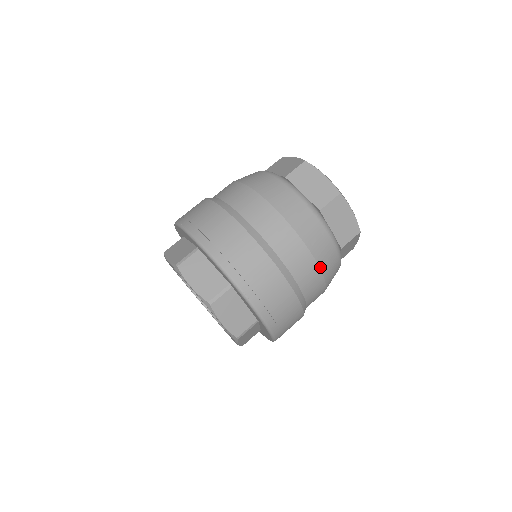
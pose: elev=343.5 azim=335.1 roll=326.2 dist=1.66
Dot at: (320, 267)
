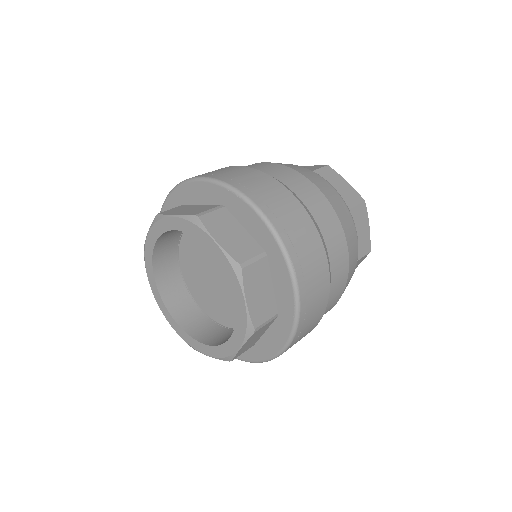
Dot at: (349, 267)
